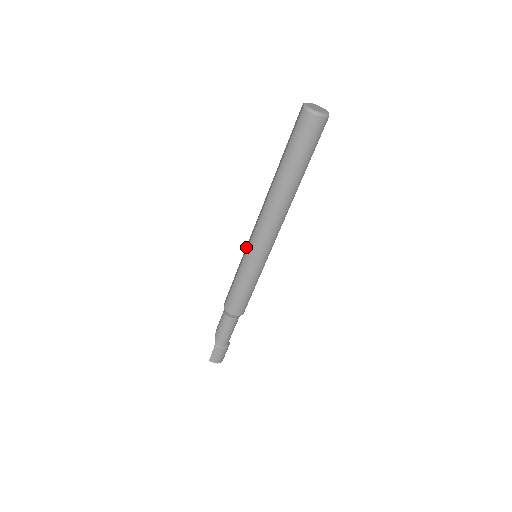
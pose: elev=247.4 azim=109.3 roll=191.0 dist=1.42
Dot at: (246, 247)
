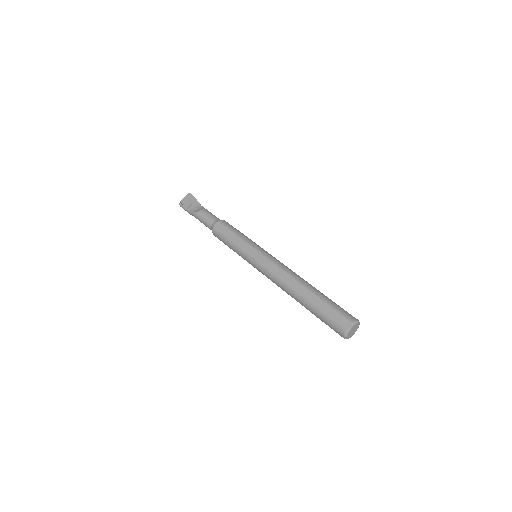
Dot at: (256, 253)
